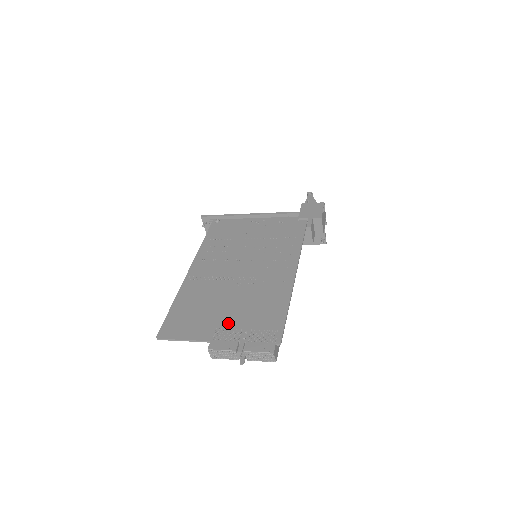
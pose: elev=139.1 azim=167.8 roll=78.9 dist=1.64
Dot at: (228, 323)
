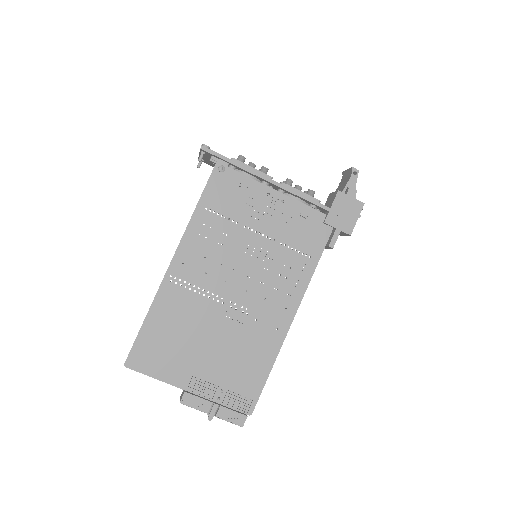
Dot at: (206, 371)
